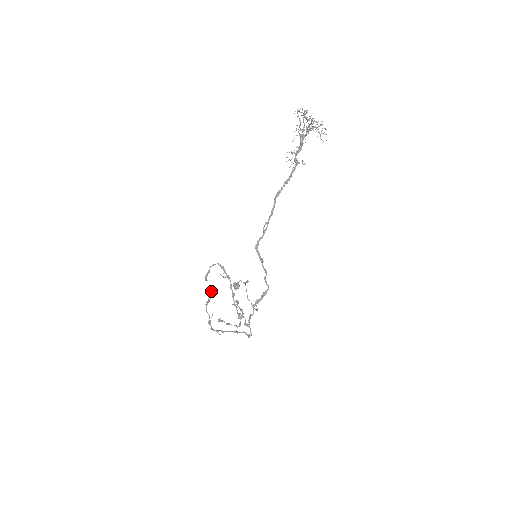
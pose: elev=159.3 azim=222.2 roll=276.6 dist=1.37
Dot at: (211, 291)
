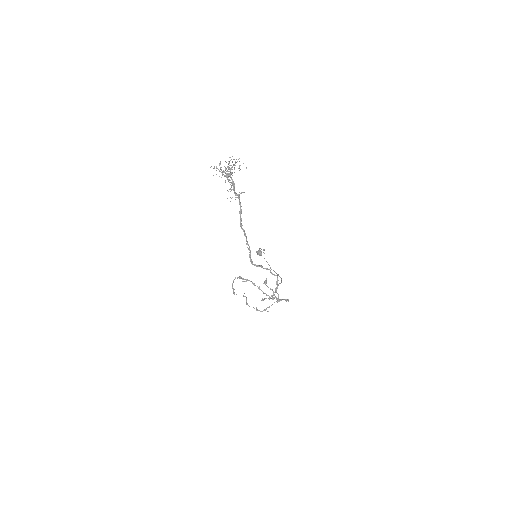
Dot at: occluded
